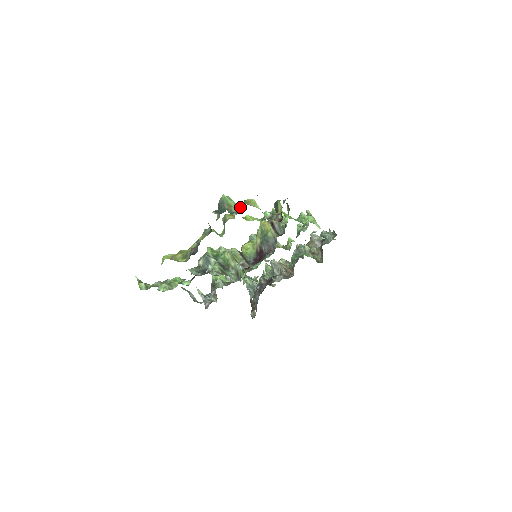
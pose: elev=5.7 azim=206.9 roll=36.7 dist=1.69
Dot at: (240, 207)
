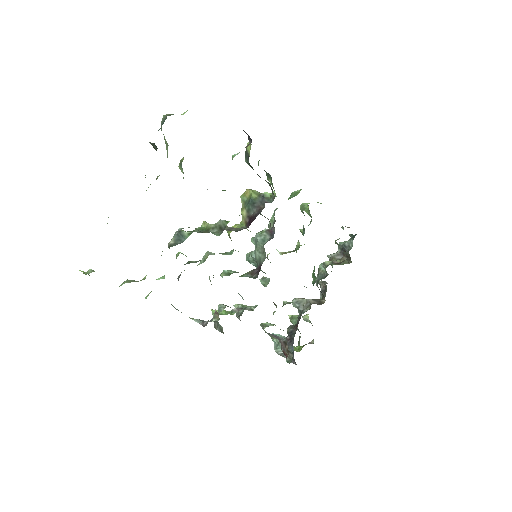
Dot at: (184, 112)
